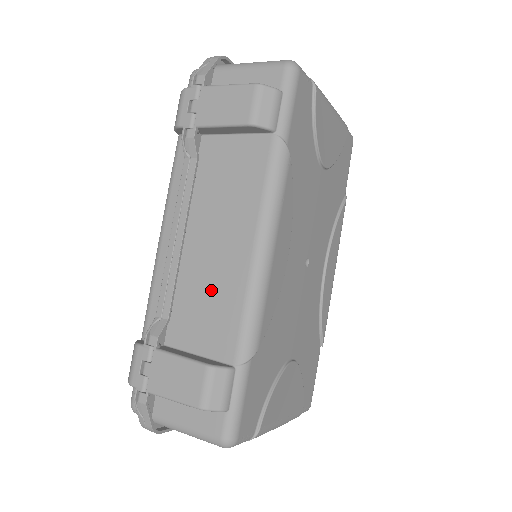
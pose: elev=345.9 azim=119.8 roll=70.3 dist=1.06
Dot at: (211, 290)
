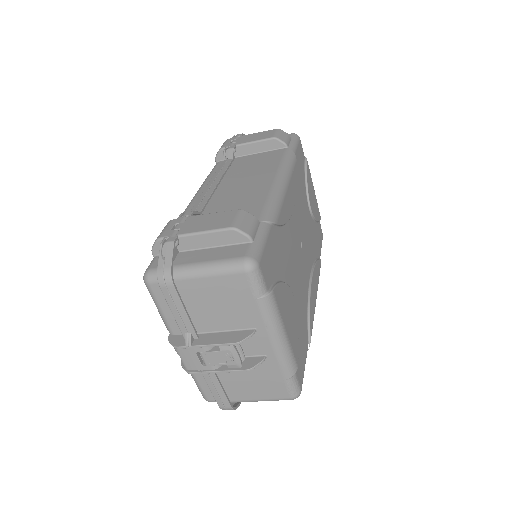
Dot at: (239, 199)
